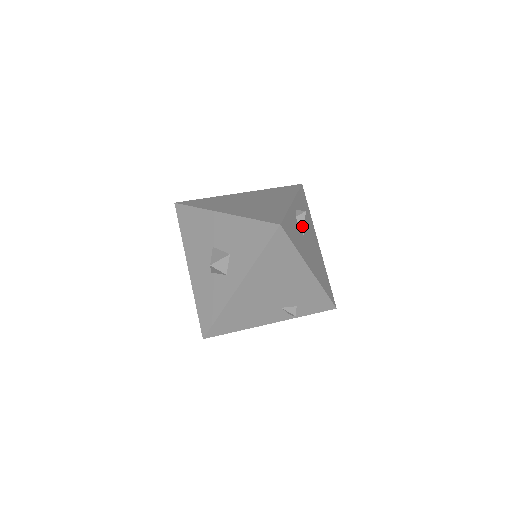
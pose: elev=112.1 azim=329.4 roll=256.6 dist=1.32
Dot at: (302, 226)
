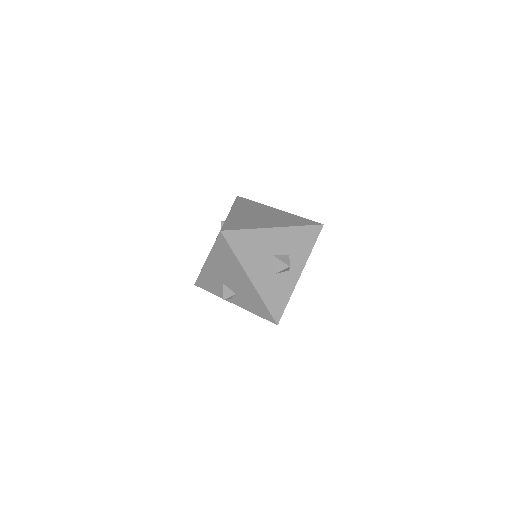
Dot at: occluded
